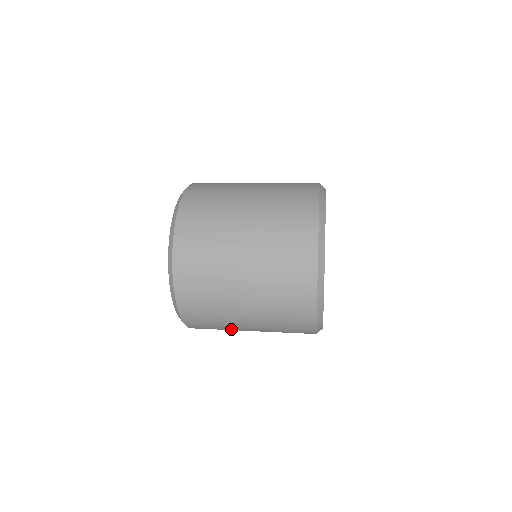
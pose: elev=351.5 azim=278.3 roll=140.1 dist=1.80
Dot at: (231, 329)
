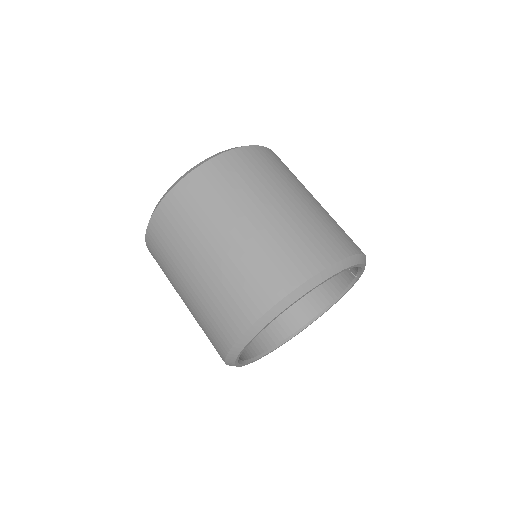
Dot at: occluded
